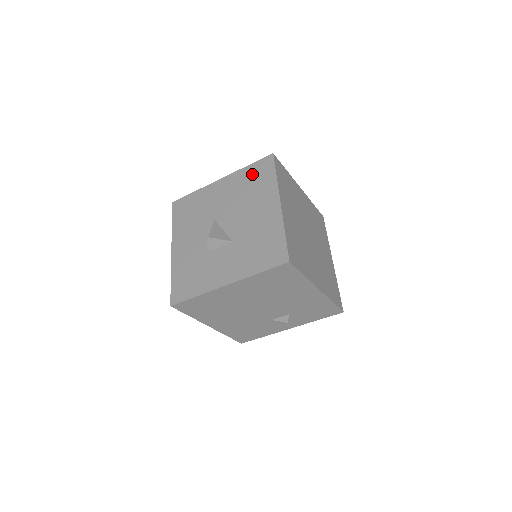
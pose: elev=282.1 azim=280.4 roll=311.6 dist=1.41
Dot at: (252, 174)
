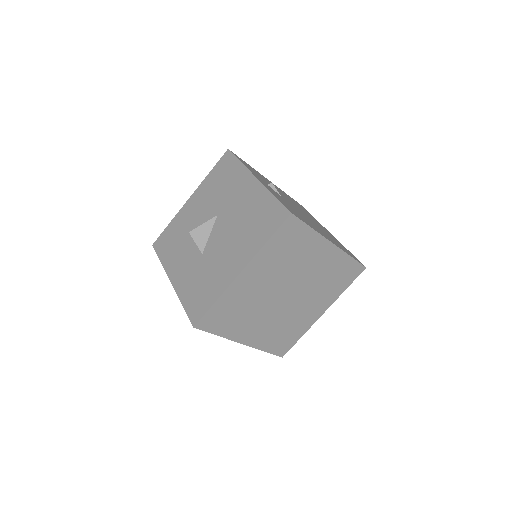
Dot at: (265, 211)
